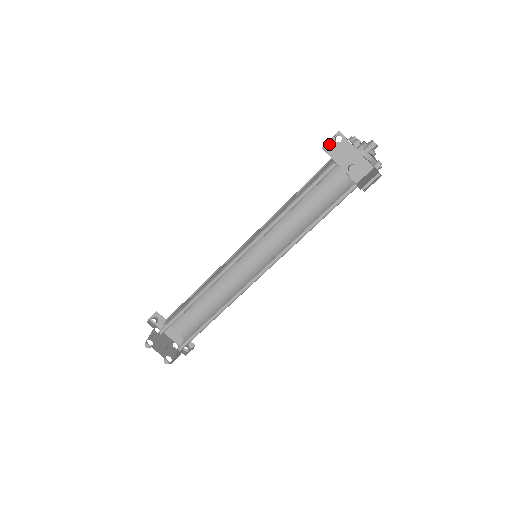
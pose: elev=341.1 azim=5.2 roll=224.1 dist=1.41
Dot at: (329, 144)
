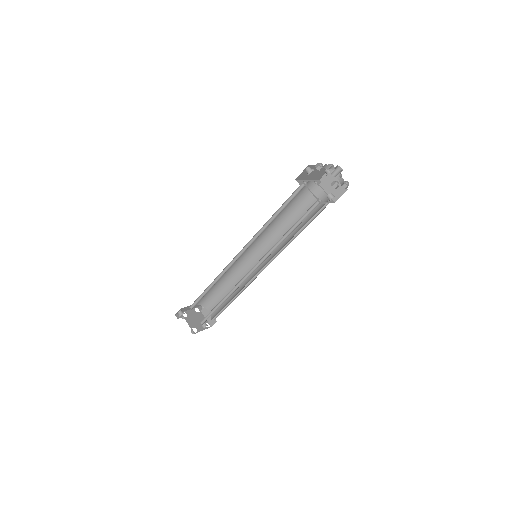
Dot at: (301, 175)
